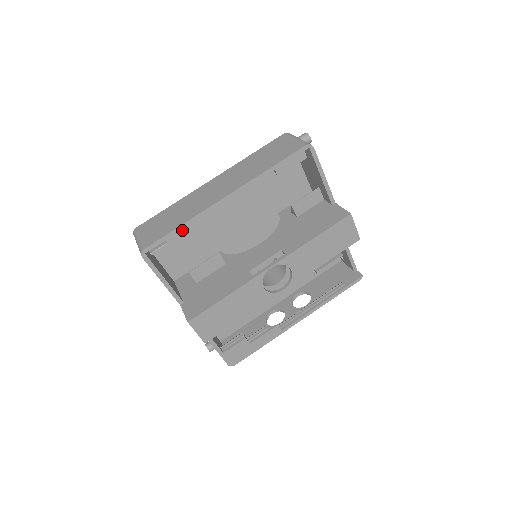
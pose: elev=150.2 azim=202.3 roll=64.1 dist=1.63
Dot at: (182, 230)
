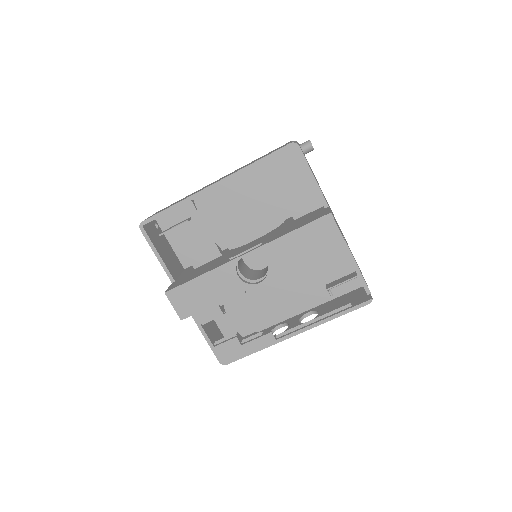
Dot at: (181, 214)
